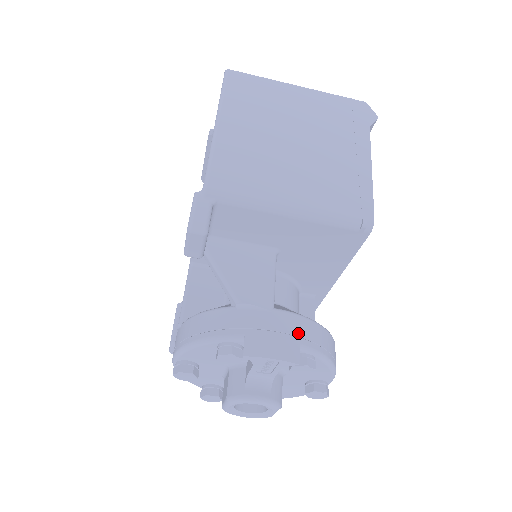
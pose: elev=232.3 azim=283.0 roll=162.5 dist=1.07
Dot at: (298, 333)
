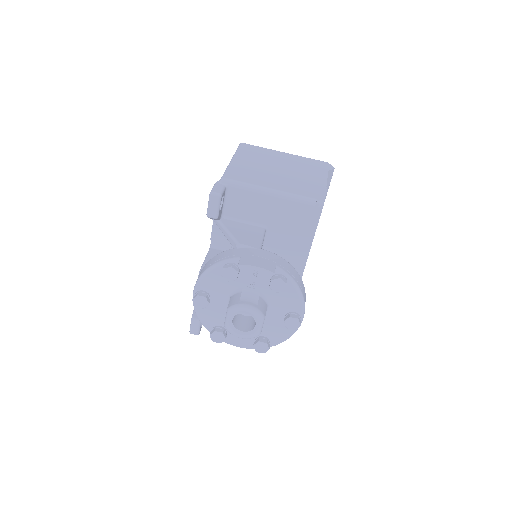
Dot at: (275, 261)
